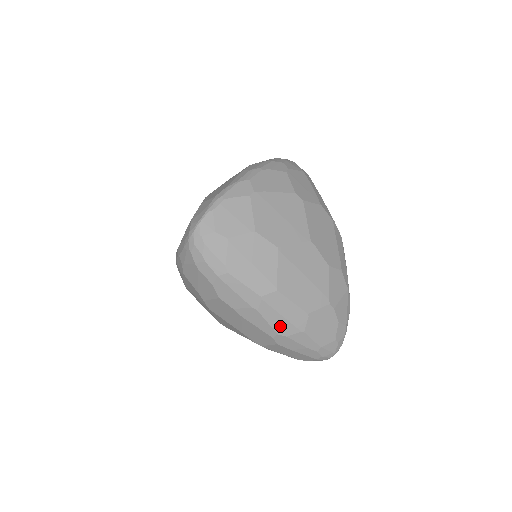
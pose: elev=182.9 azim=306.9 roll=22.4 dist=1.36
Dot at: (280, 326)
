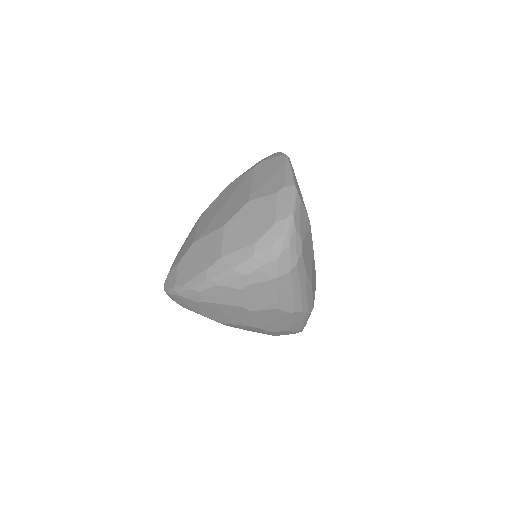
Dot at: occluded
